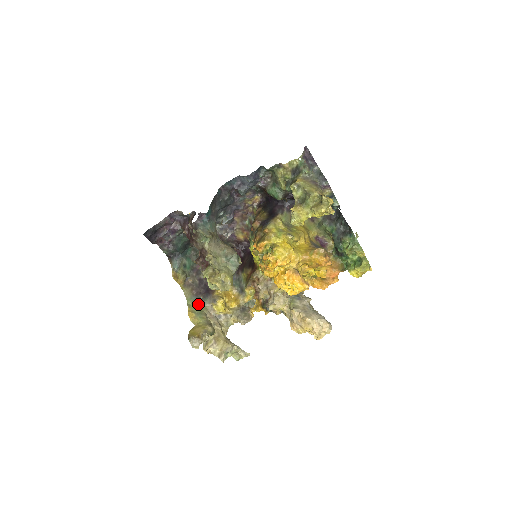
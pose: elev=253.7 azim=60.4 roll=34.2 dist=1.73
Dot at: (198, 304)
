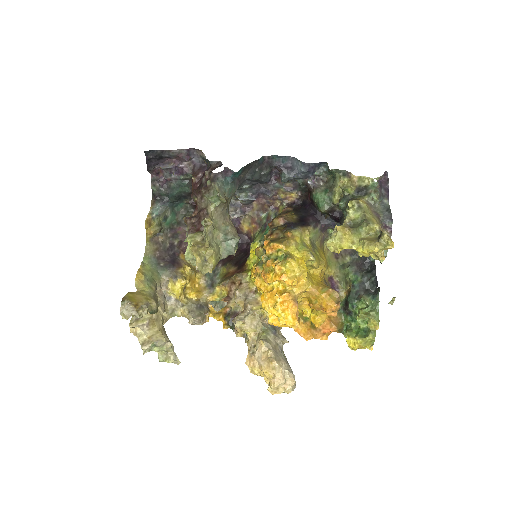
Dot at: (154, 269)
